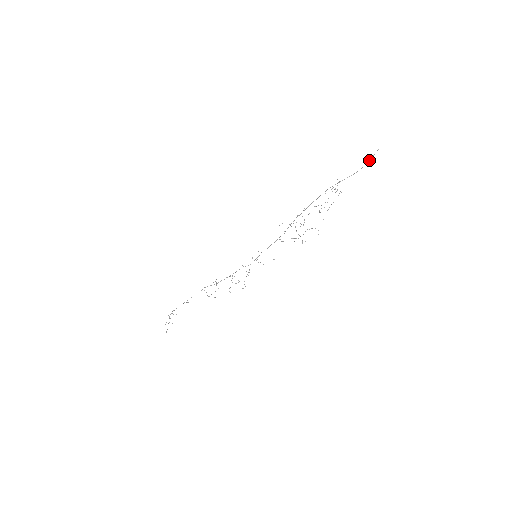
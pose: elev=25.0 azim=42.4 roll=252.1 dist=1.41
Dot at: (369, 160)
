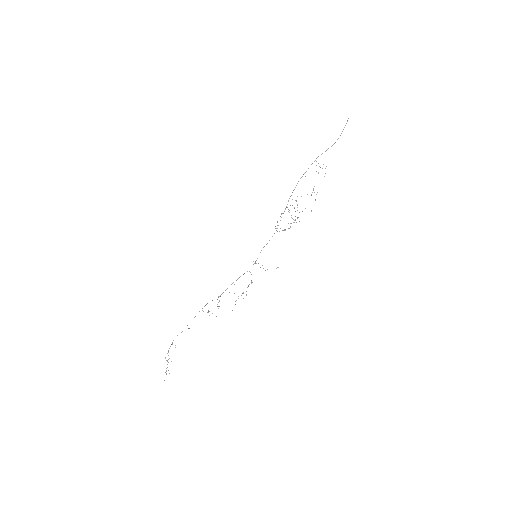
Dot at: occluded
